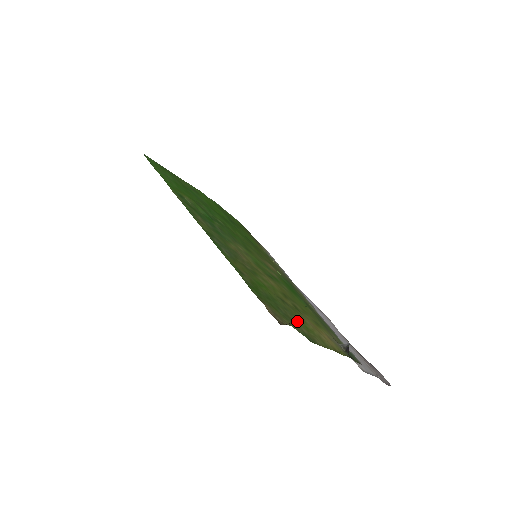
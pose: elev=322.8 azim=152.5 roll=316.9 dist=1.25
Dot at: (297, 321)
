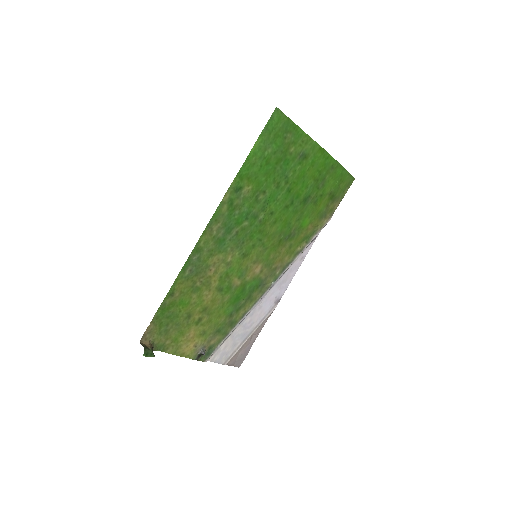
Dot at: (173, 335)
